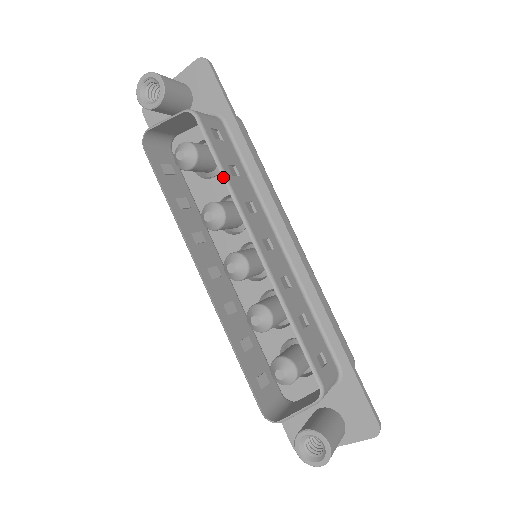
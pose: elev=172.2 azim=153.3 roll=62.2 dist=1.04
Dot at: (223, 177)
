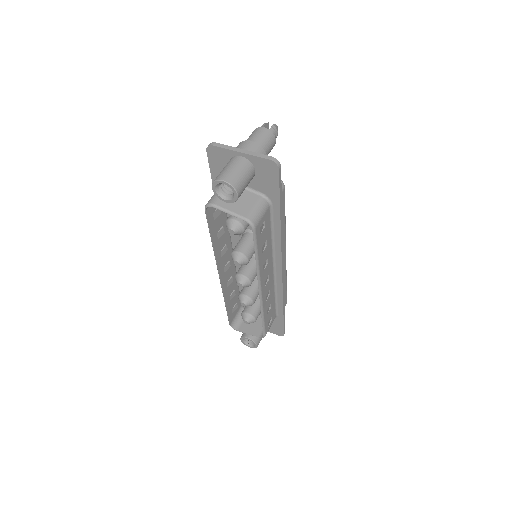
Dot at: (256, 261)
